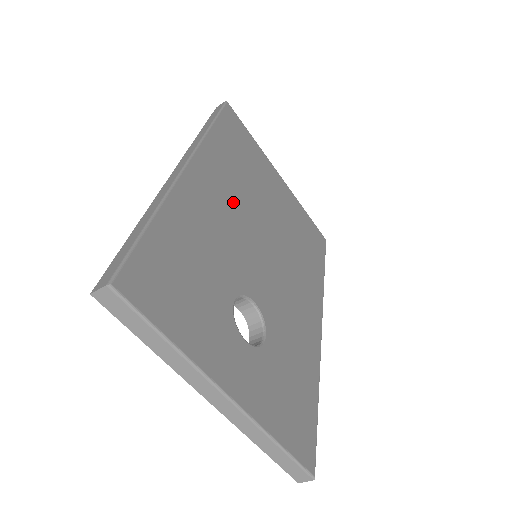
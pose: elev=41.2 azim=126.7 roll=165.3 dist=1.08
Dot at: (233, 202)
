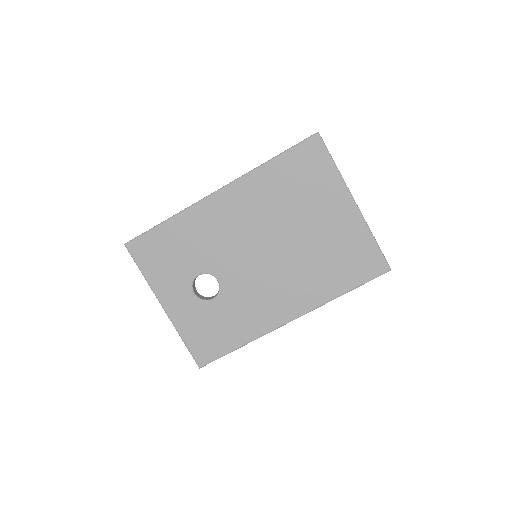
Dot at: (248, 220)
